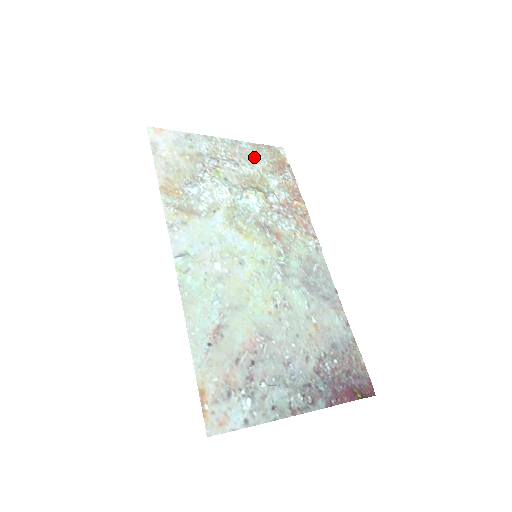
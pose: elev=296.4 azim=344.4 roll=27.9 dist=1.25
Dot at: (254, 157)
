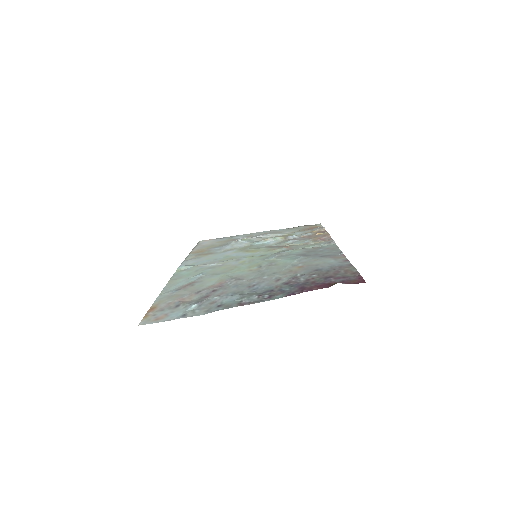
Dot at: (286, 231)
